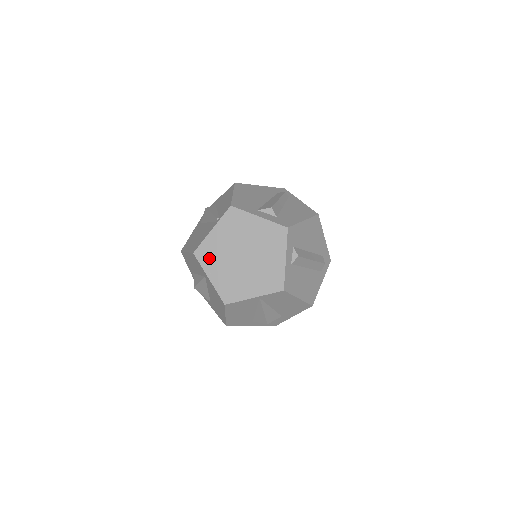
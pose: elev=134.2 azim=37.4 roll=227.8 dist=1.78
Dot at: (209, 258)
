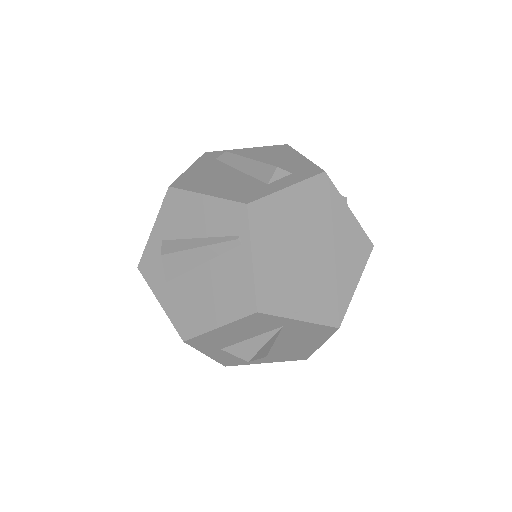
Dot at: (280, 297)
